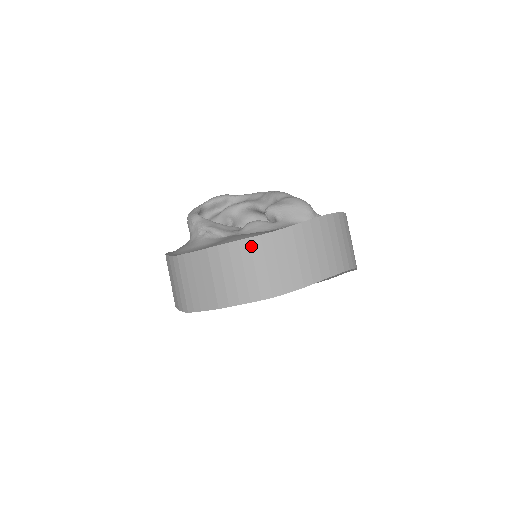
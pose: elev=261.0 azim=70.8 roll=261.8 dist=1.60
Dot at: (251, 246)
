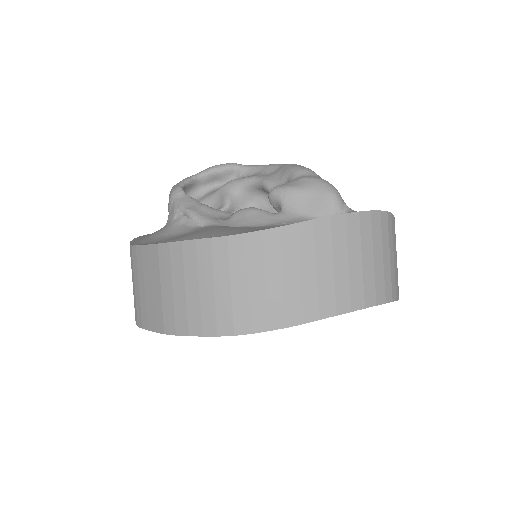
Dot at: (212, 251)
